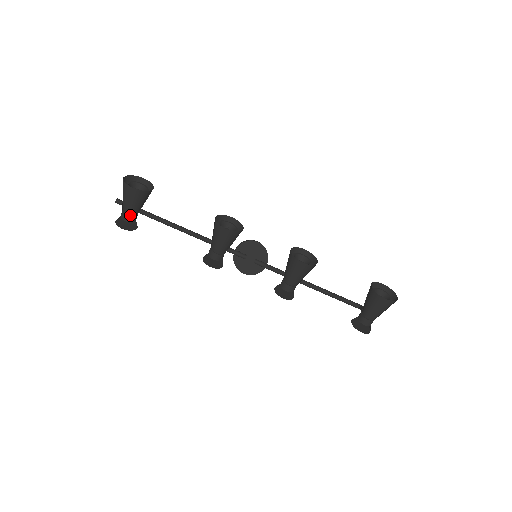
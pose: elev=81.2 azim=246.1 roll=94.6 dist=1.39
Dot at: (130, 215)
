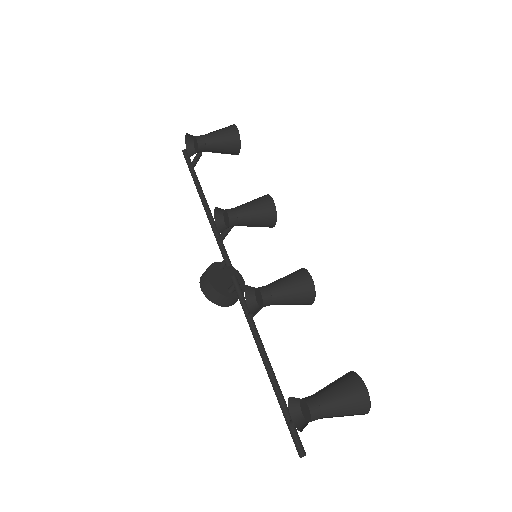
Dot at: (205, 140)
